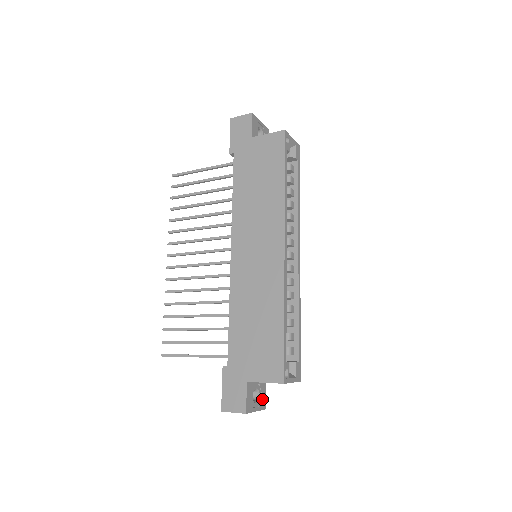
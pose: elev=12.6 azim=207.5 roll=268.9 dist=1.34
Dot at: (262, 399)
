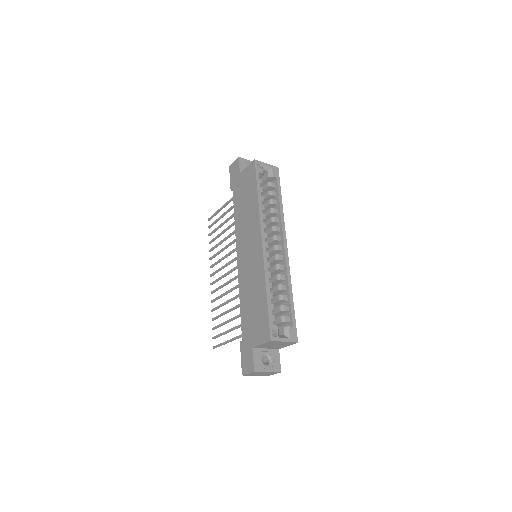
Dot at: (276, 364)
